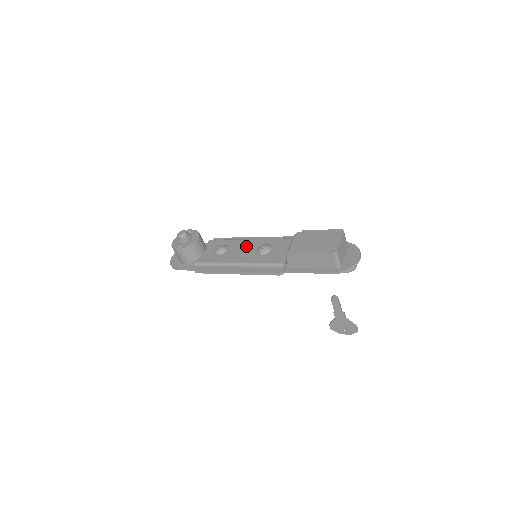
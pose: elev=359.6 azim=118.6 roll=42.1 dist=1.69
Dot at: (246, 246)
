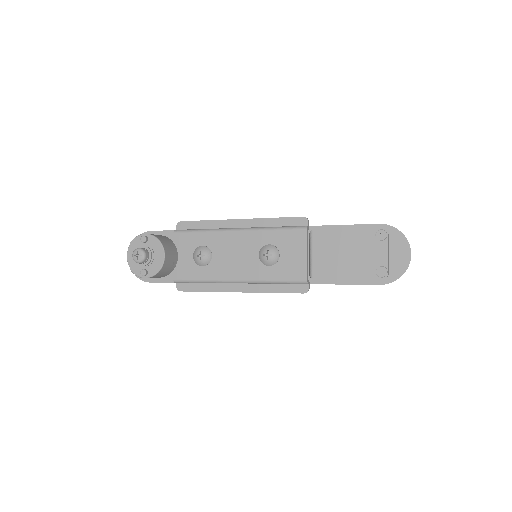
Dot at: (237, 246)
